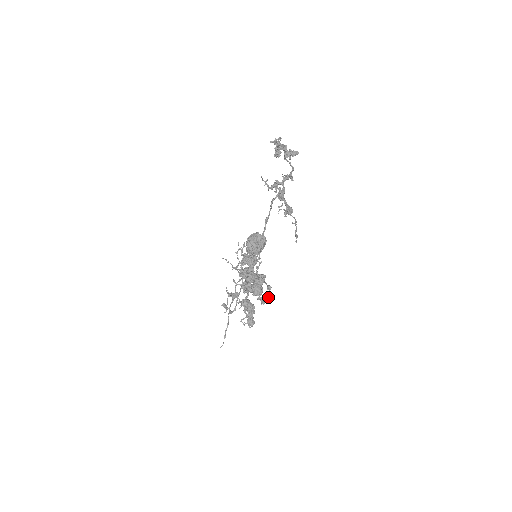
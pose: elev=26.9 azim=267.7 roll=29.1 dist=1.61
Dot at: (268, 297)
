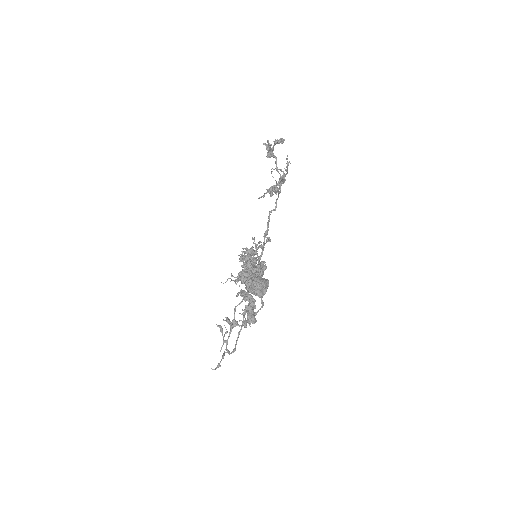
Dot at: (267, 237)
